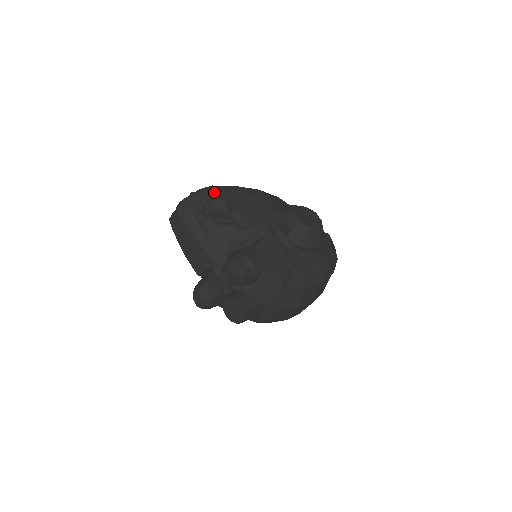
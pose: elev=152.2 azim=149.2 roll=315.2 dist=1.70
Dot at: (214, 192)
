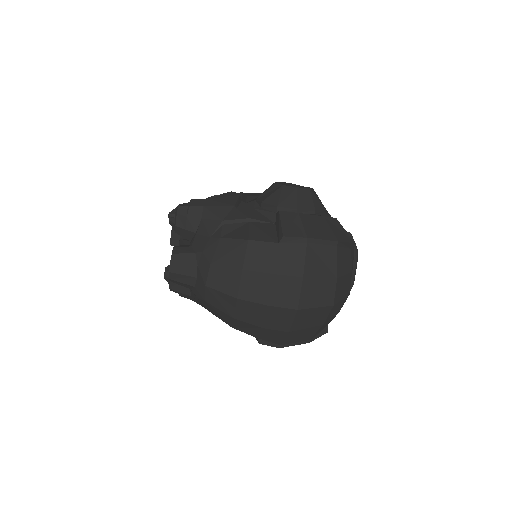
Dot at: occluded
